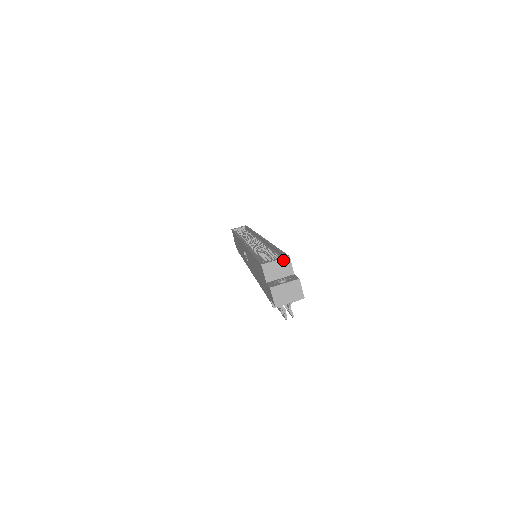
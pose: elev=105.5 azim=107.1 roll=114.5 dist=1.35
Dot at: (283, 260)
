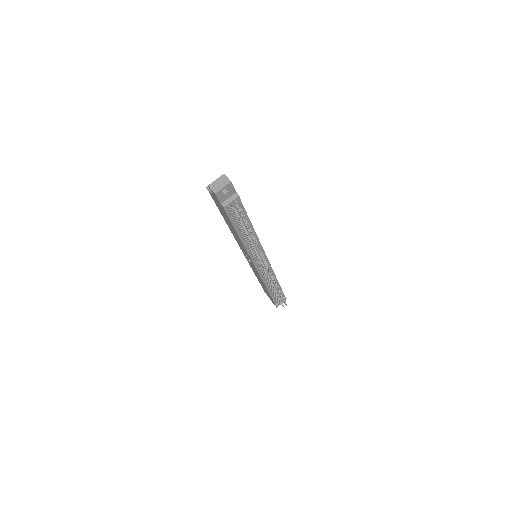
Dot at: occluded
